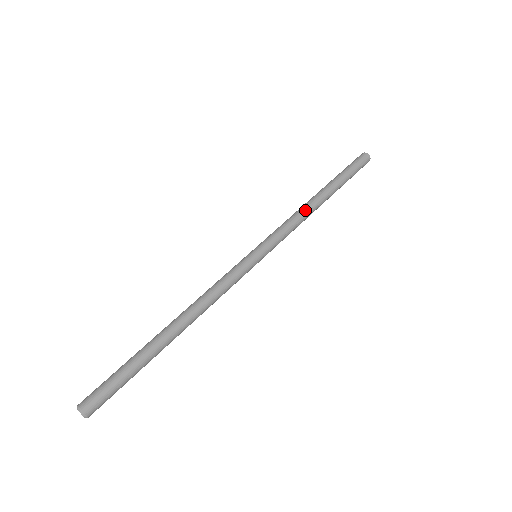
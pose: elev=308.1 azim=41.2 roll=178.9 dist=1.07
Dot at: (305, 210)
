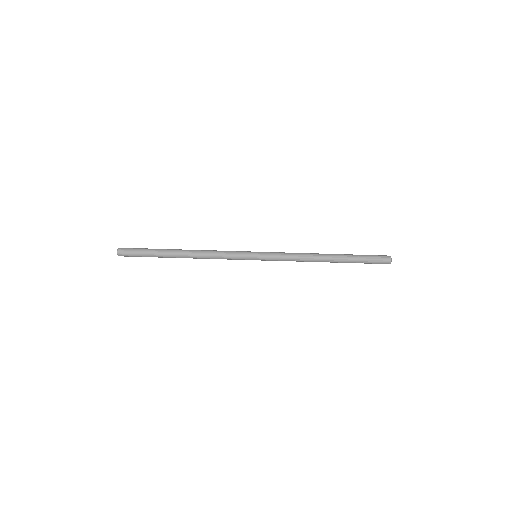
Dot at: (308, 259)
